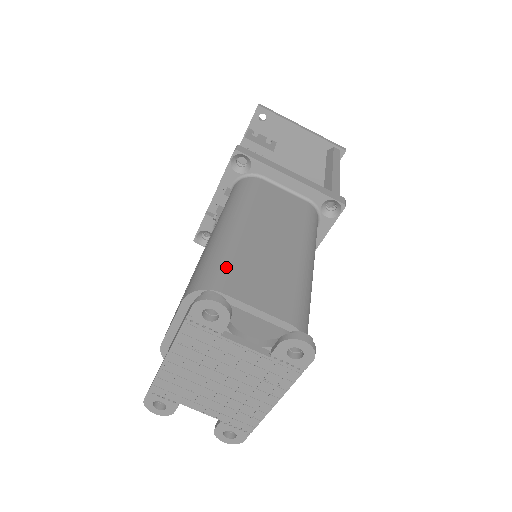
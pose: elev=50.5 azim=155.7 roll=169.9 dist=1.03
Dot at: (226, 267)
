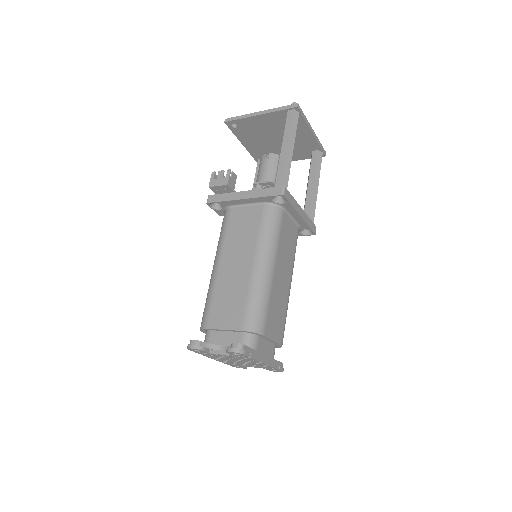
Dot at: (209, 308)
